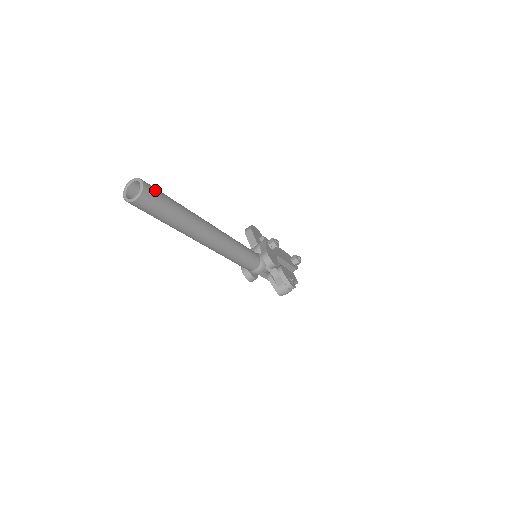
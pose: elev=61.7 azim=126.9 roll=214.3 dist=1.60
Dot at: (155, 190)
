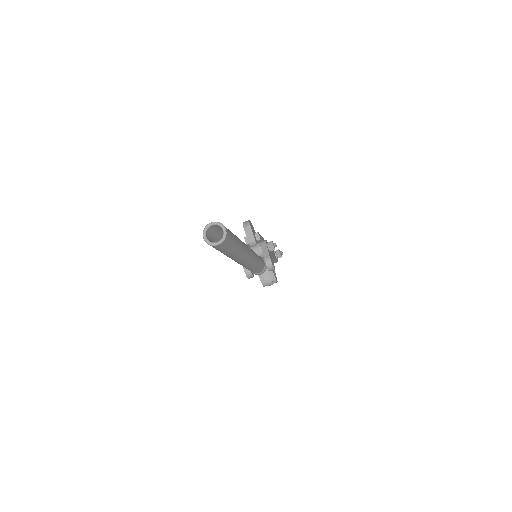
Dot at: (230, 233)
